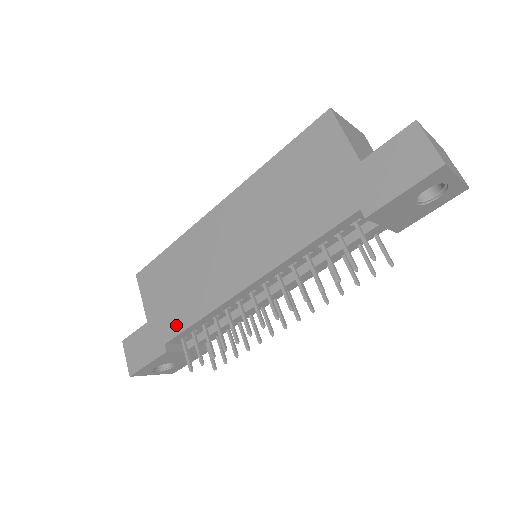
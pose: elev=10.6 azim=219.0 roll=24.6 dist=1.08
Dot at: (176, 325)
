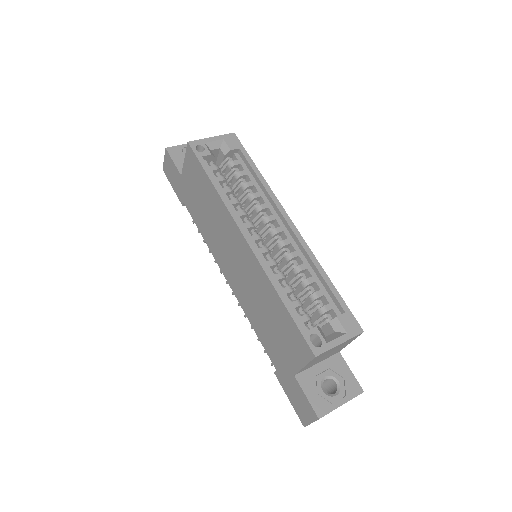
Dot at: (192, 212)
